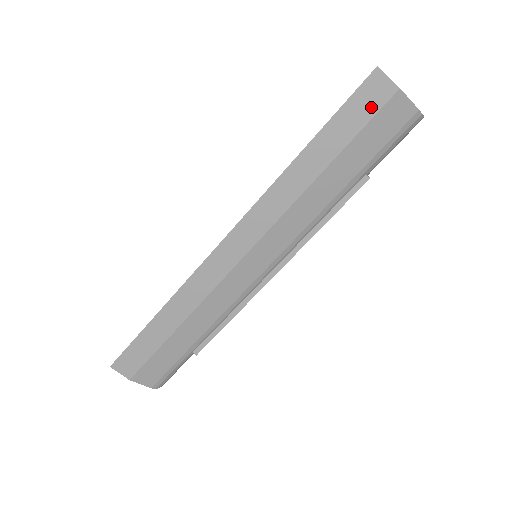
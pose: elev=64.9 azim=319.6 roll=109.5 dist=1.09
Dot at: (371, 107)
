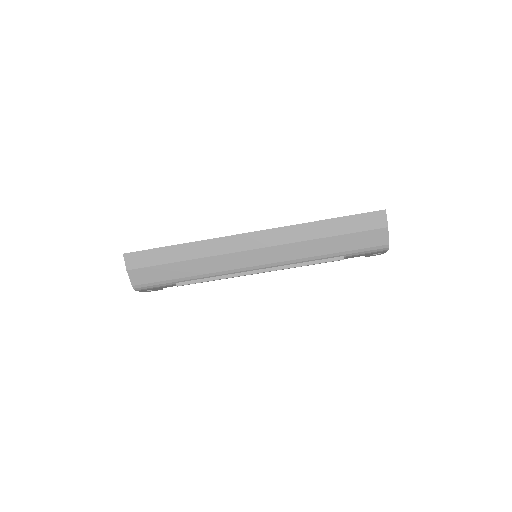
Dot at: (370, 225)
